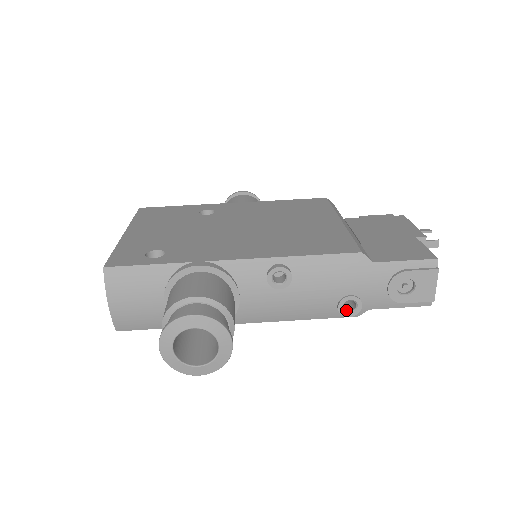
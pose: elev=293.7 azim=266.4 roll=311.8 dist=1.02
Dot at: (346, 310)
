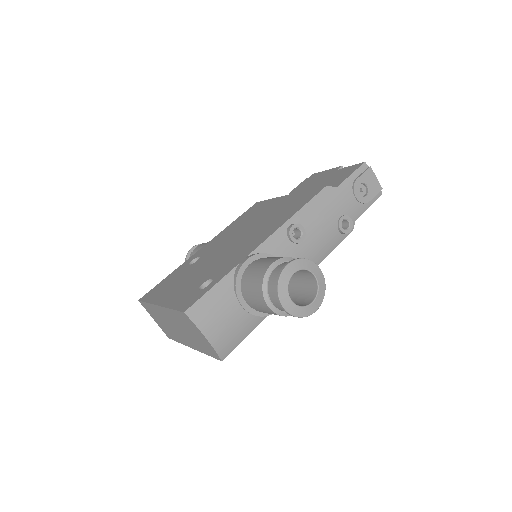
Dot at: (345, 229)
